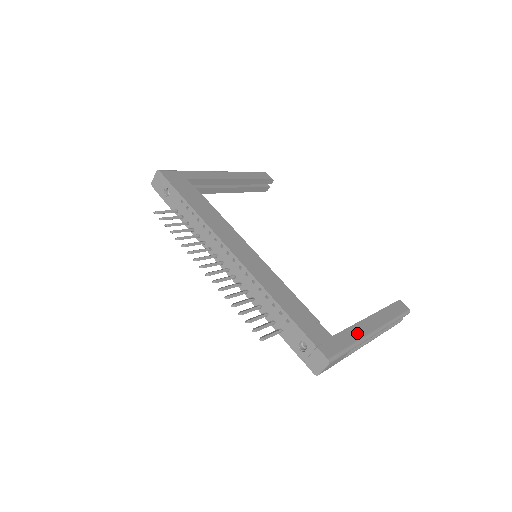
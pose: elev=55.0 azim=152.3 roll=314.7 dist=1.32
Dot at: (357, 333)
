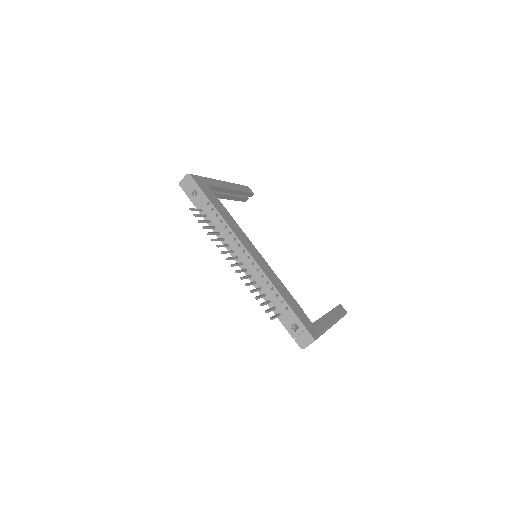
Dot at: (324, 323)
